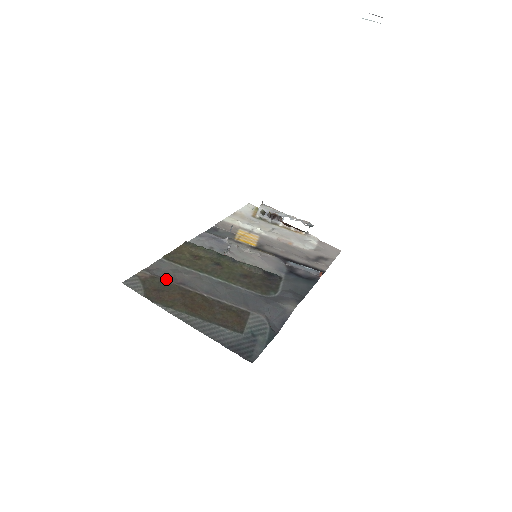
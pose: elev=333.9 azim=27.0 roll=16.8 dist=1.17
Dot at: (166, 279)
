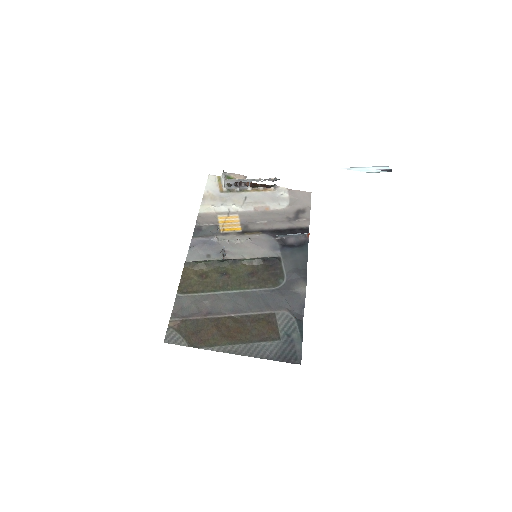
Dot at: (194, 317)
